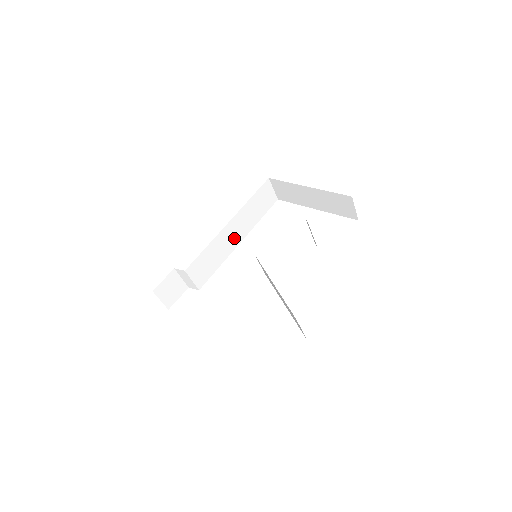
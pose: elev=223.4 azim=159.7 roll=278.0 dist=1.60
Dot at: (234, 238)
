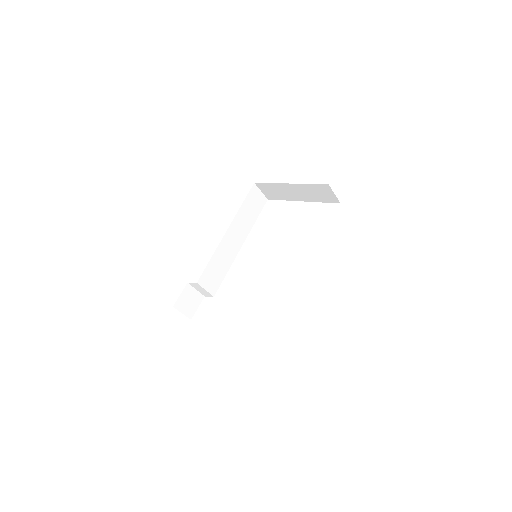
Dot at: (235, 244)
